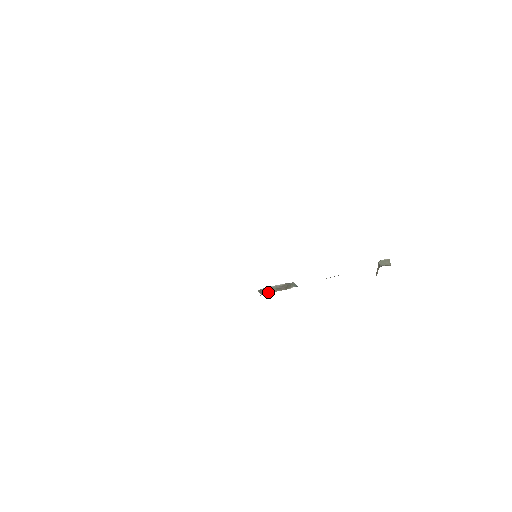
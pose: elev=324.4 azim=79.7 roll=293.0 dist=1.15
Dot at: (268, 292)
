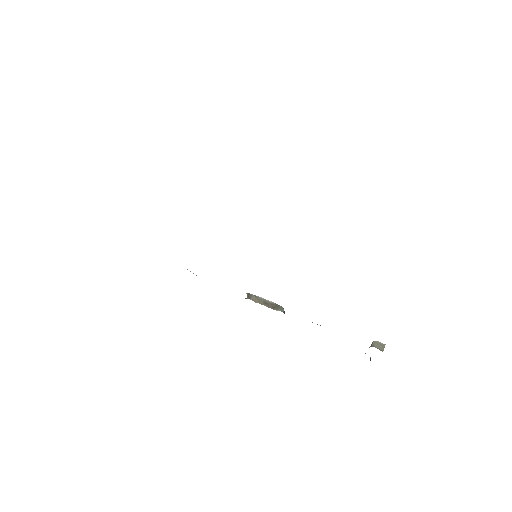
Dot at: (255, 300)
